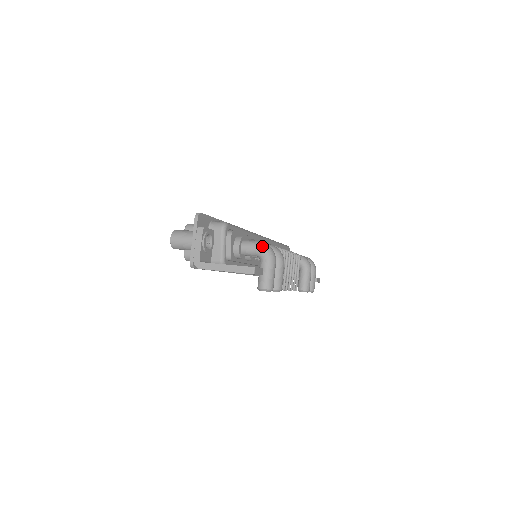
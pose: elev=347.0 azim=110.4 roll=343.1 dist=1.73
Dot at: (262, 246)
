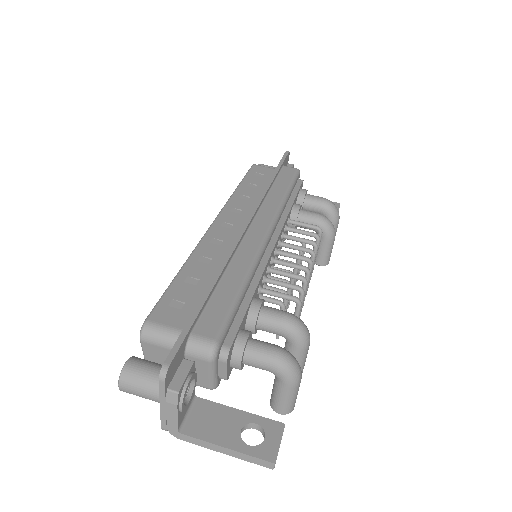
Dot at: (280, 367)
